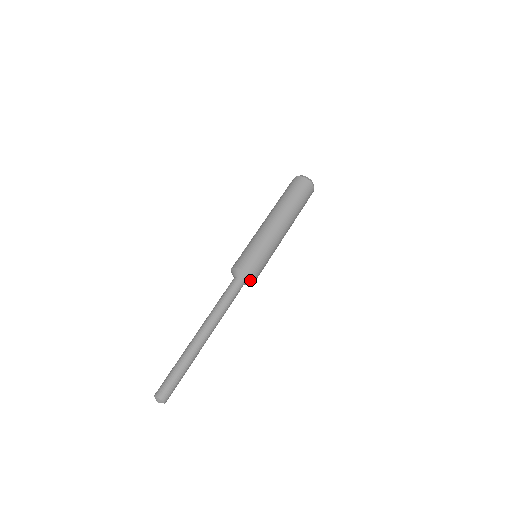
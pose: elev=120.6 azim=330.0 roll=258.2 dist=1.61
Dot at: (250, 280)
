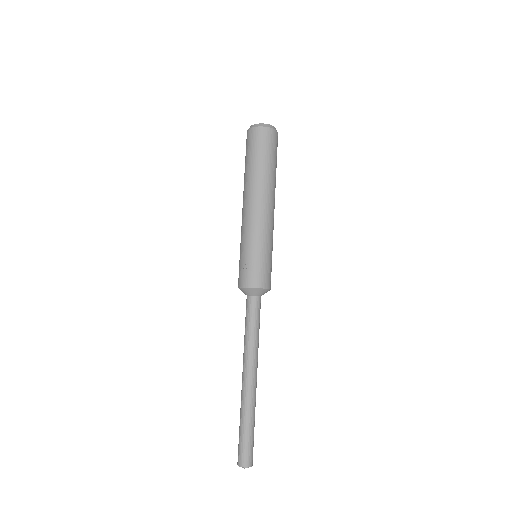
Dot at: occluded
